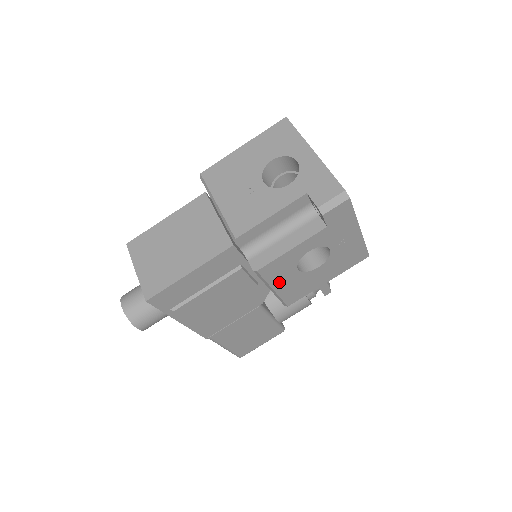
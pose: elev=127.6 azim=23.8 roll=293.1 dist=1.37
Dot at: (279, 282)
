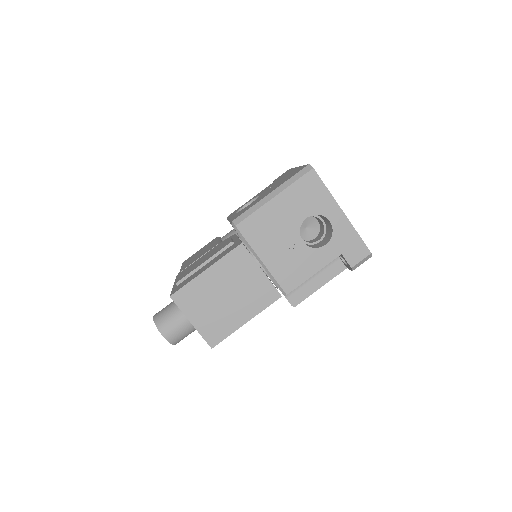
Dot at: occluded
